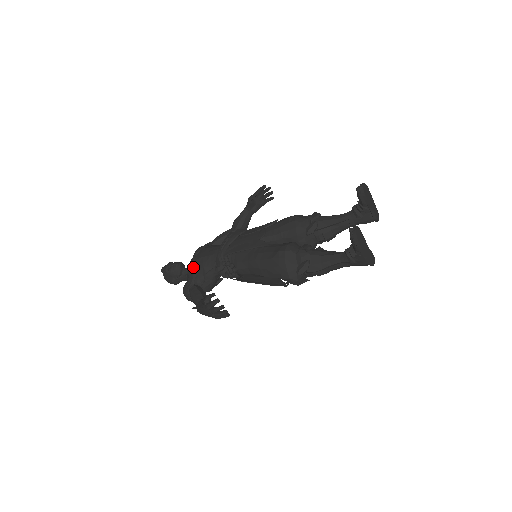
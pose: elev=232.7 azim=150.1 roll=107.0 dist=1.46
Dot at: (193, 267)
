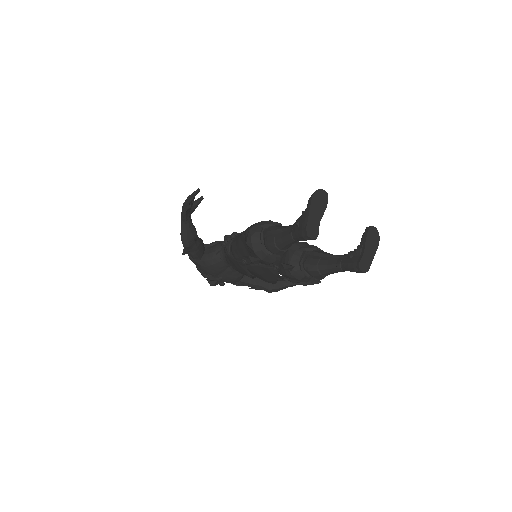
Dot at: occluded
